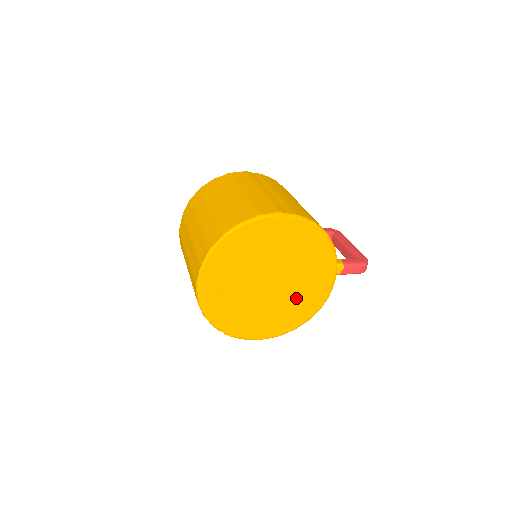
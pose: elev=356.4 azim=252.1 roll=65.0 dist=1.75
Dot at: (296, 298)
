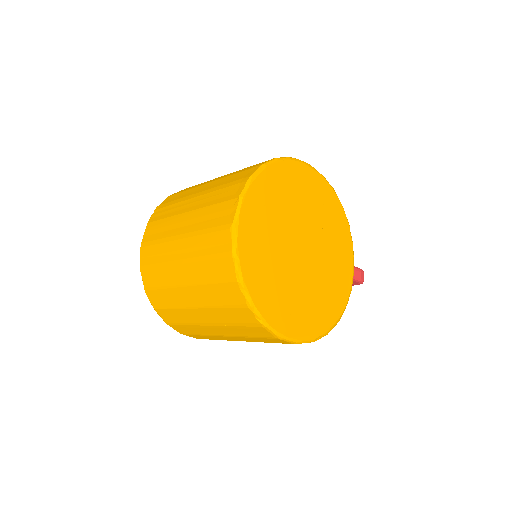
Dot at: (326, 282)
